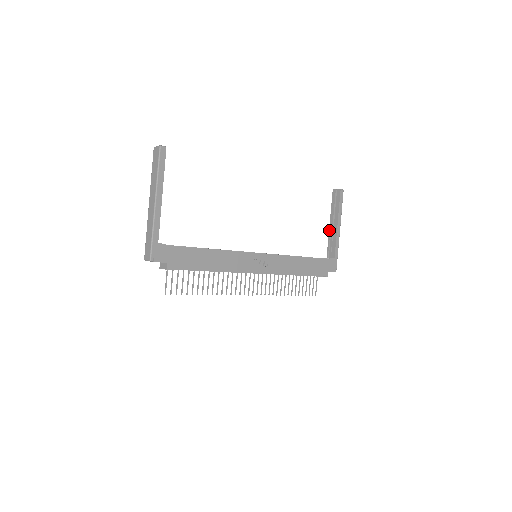
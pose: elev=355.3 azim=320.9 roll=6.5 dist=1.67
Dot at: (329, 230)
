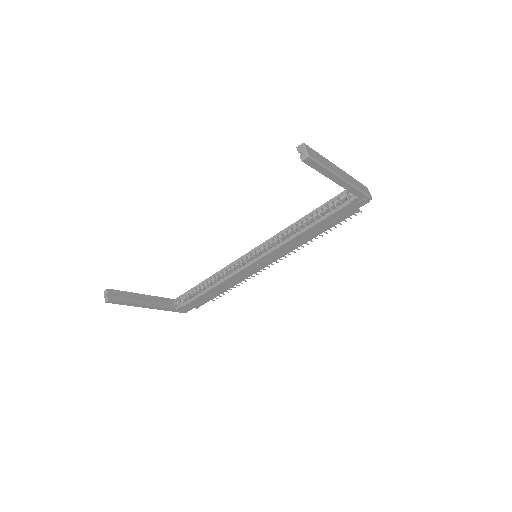
Dot at: occluded
